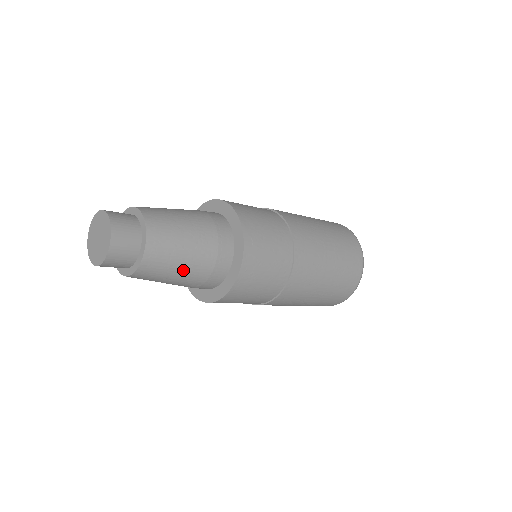
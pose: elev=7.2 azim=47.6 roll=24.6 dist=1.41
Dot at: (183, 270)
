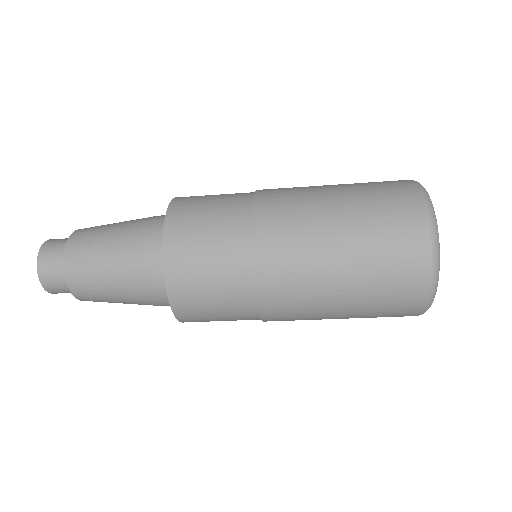
Dot at: (116, 291)
